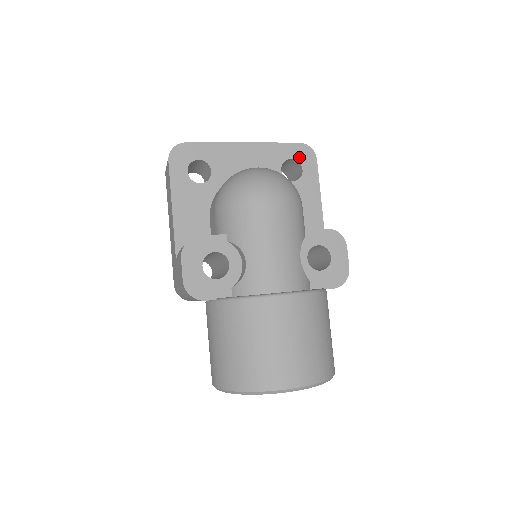
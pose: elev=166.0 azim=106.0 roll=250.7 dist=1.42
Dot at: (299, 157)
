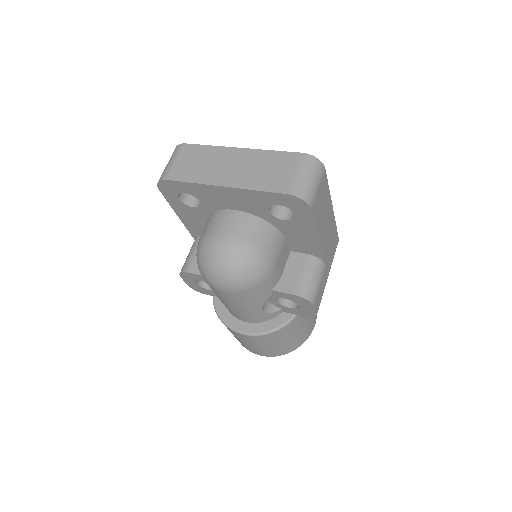
Dot at: (289, 205)
